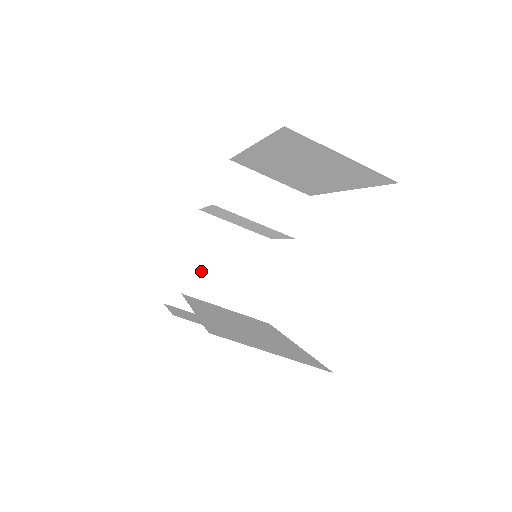
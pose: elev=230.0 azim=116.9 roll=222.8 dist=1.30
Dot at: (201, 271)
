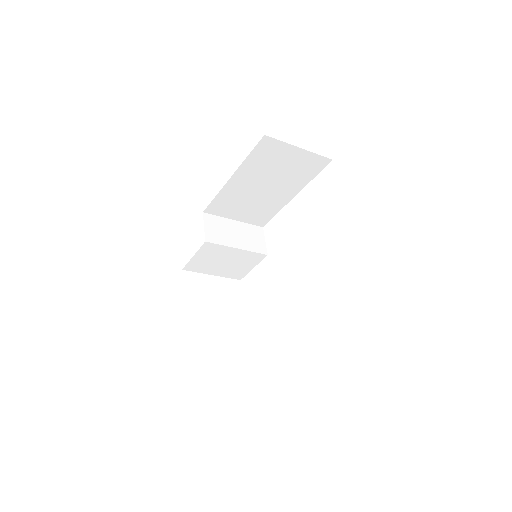
Dot at: (202, 315)
